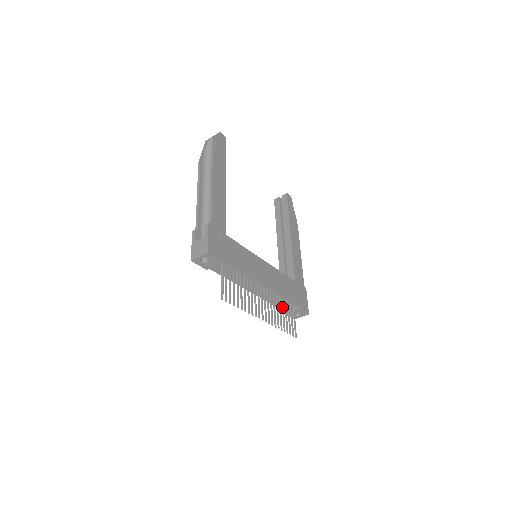
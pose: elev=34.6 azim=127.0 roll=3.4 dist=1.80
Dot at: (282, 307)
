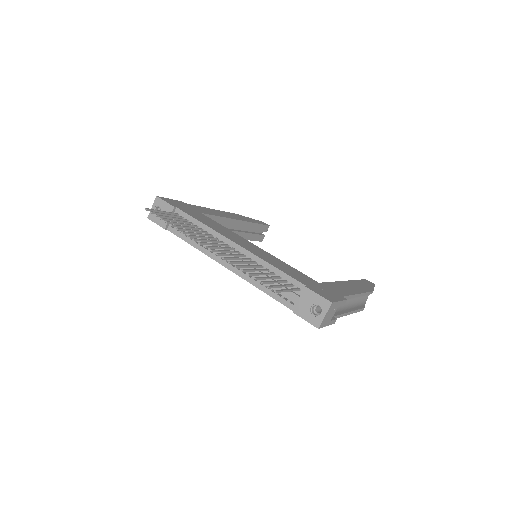
Dot at: (266, 273)
